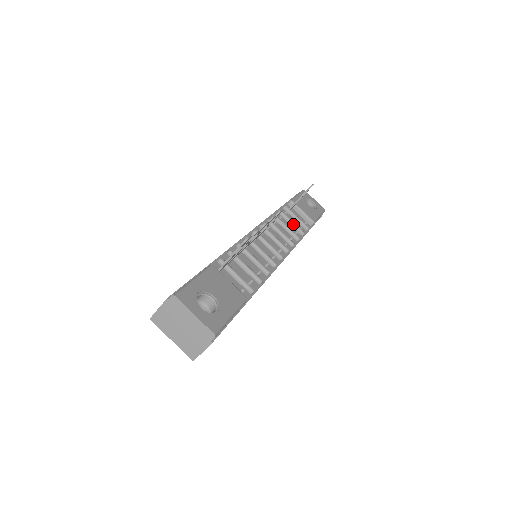
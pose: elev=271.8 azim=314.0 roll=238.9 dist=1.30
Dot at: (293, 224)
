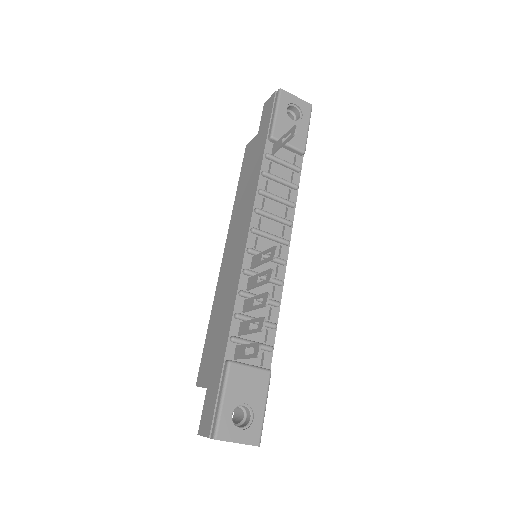
Dot at: (283, 183)
